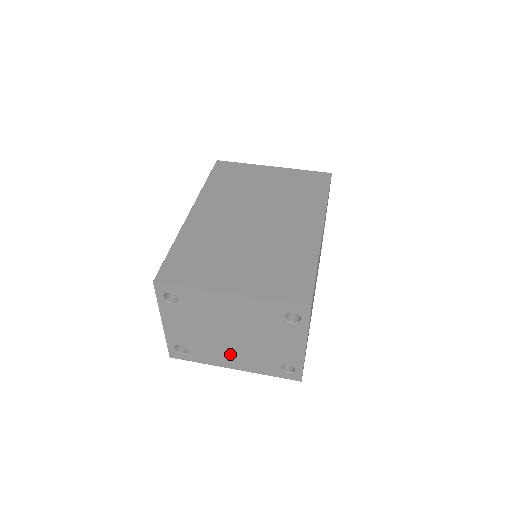
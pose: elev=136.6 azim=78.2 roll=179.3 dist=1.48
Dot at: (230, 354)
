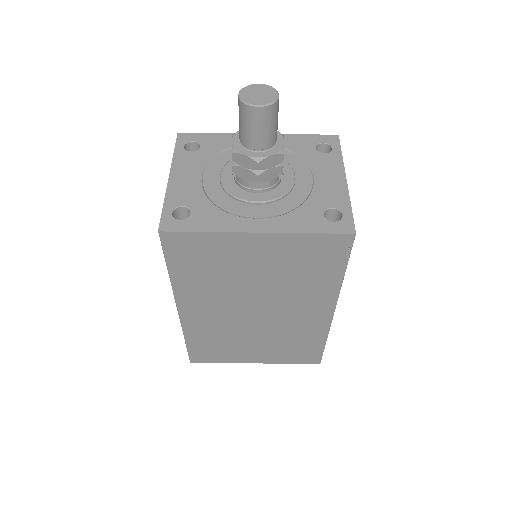
Dot at: occluded
